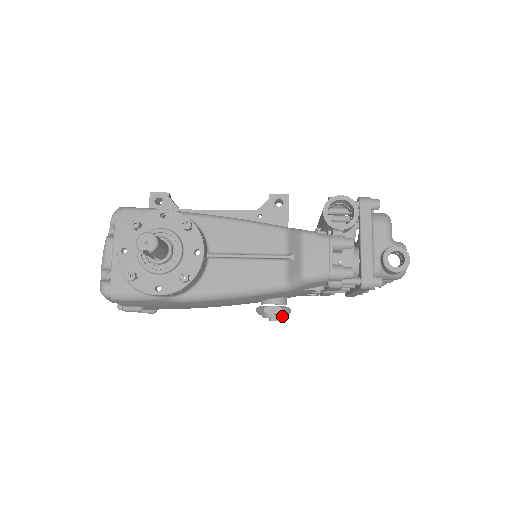
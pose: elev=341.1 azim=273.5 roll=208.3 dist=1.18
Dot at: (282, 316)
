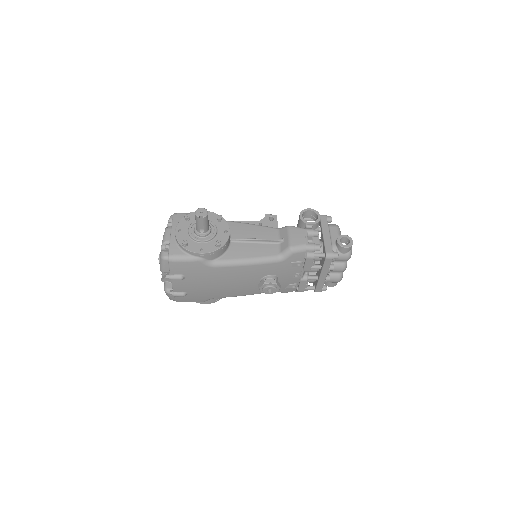
Dot at: (276, 287)
